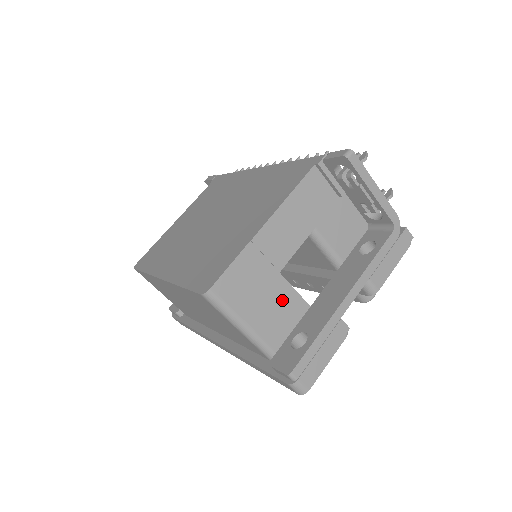
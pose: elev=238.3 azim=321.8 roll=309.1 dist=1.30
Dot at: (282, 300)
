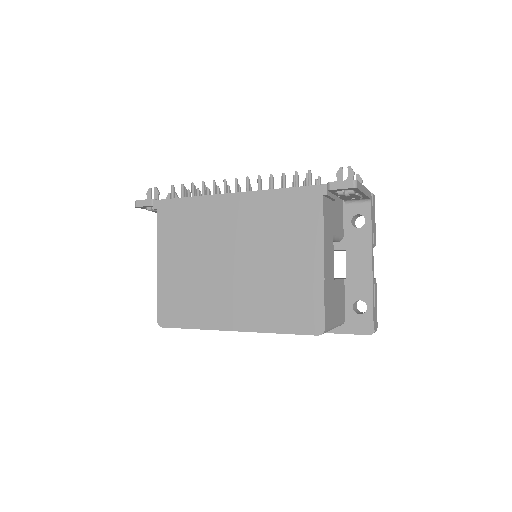
Dot at: (338, 292)
